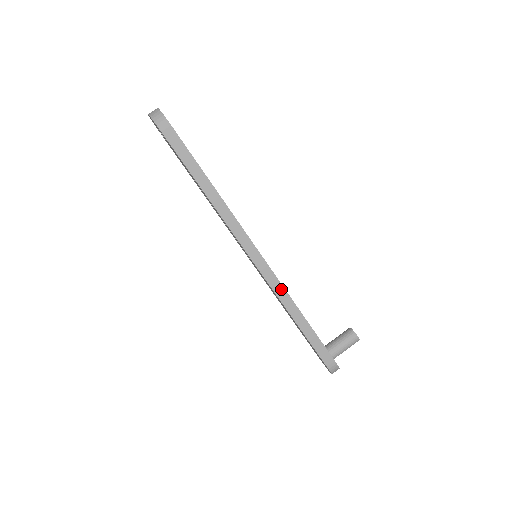
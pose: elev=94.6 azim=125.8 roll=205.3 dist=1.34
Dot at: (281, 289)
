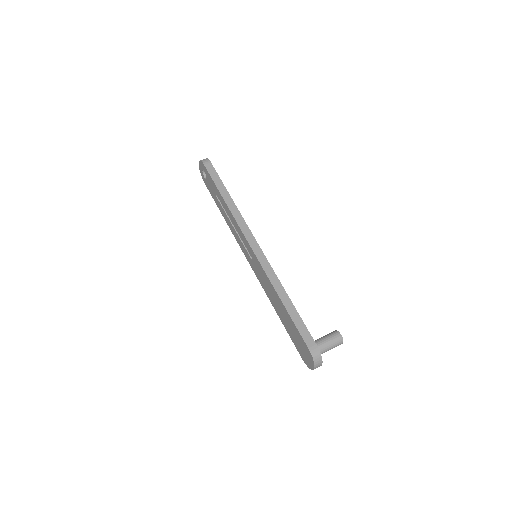
Dot at: (272, 272)
